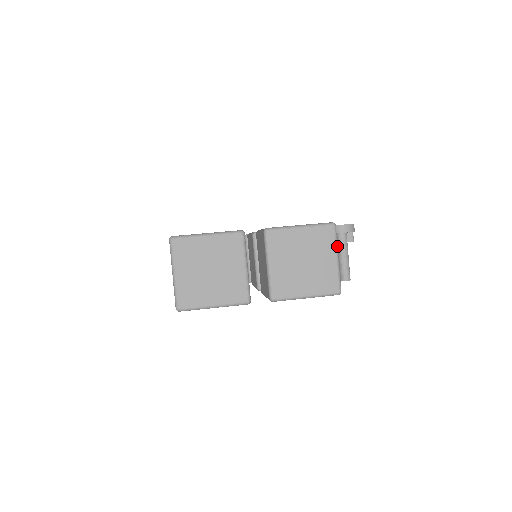
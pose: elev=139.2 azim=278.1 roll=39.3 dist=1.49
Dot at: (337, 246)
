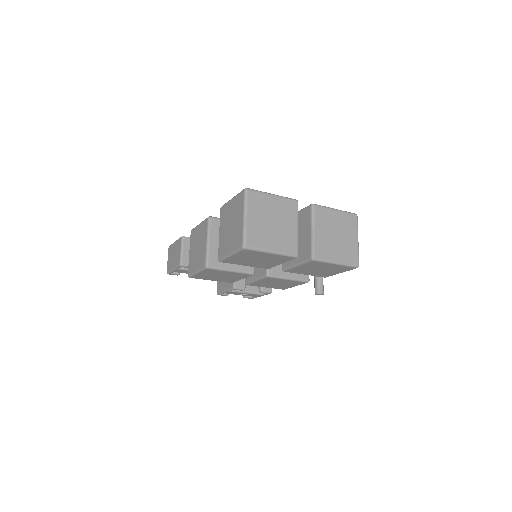
Dot at: occluded
